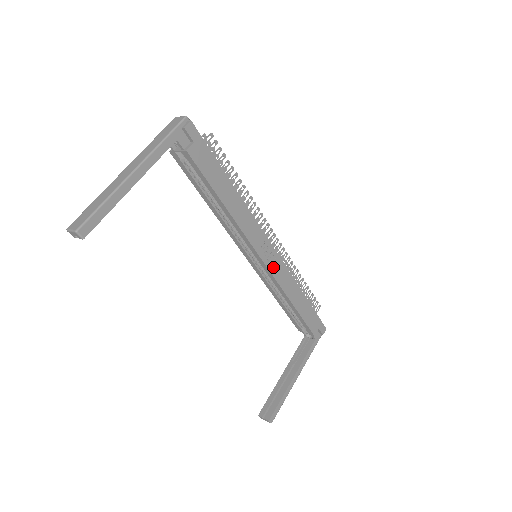
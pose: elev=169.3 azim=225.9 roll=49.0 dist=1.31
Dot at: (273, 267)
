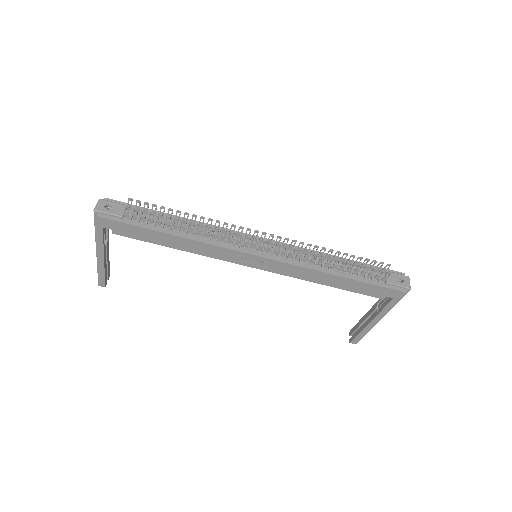
Dot at: (273, 268)
